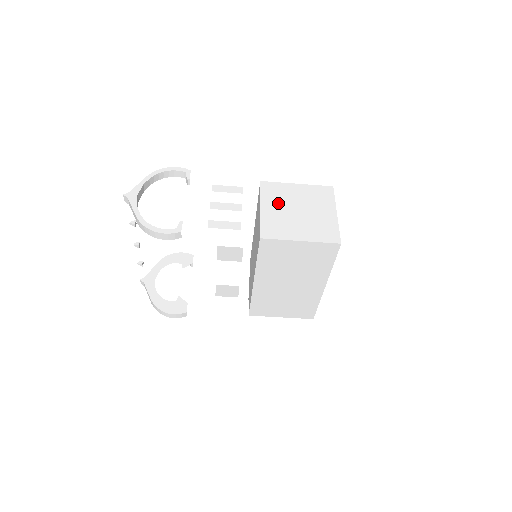
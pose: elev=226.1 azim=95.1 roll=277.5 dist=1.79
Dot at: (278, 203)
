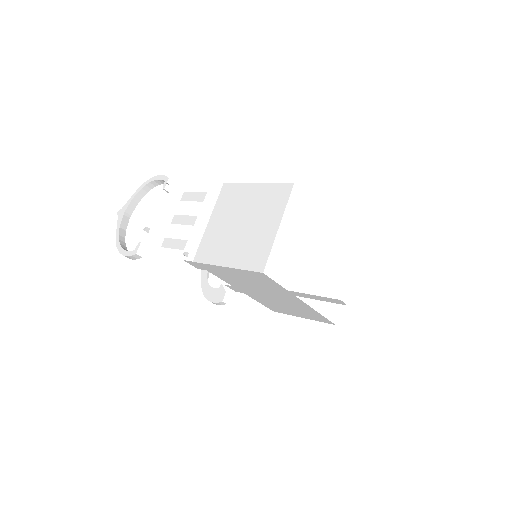
Dot at: (227, 213)
